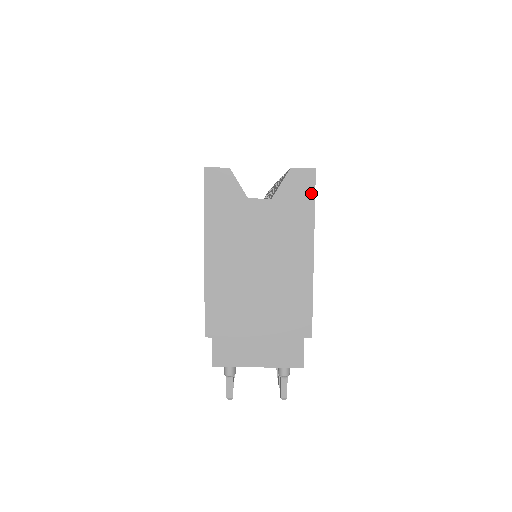
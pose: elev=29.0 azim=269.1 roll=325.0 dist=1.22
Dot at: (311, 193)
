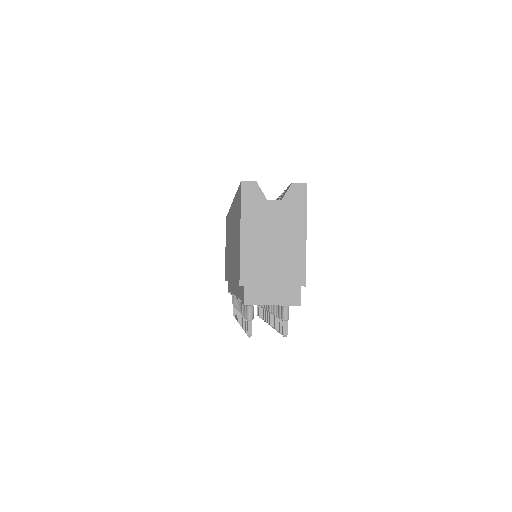
Dot at: (304, 198)
